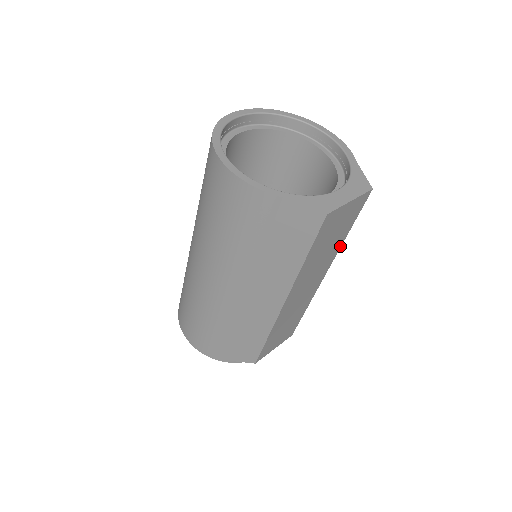
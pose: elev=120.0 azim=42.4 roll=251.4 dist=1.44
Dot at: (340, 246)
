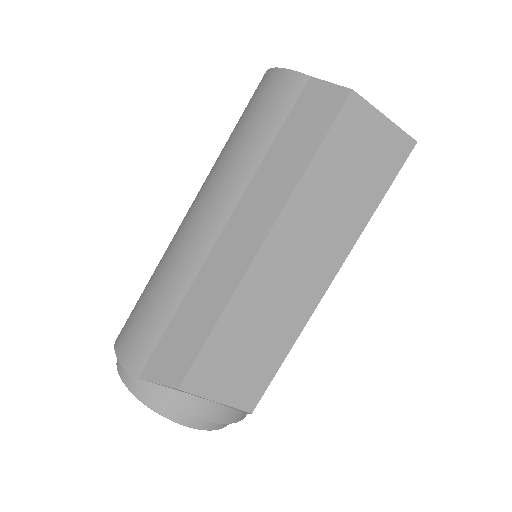
Dot at: (362, 228)
